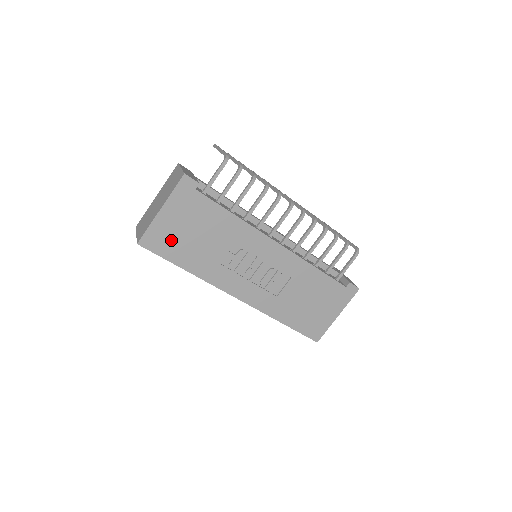
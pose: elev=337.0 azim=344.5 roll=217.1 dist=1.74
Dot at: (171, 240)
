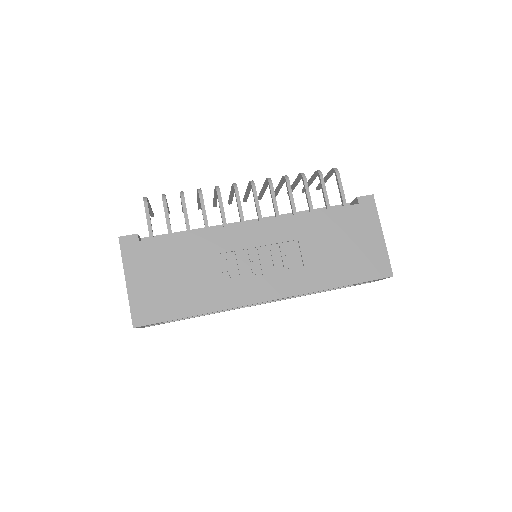
Dot at: (159, 300)
